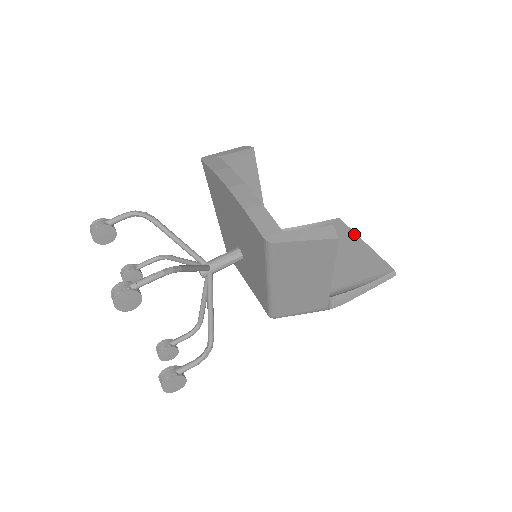
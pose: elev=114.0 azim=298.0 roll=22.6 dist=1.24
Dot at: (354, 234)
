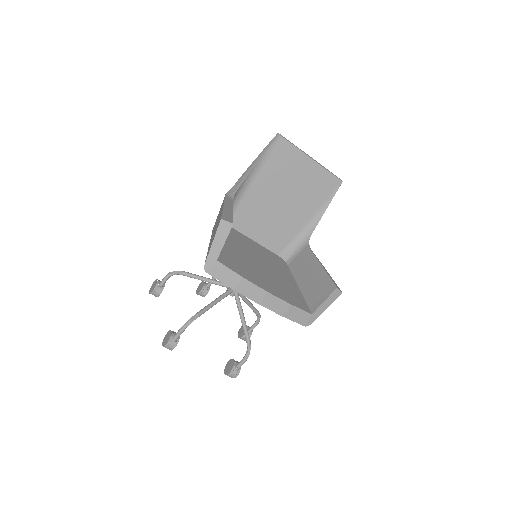
Dot at: (301, 153)
